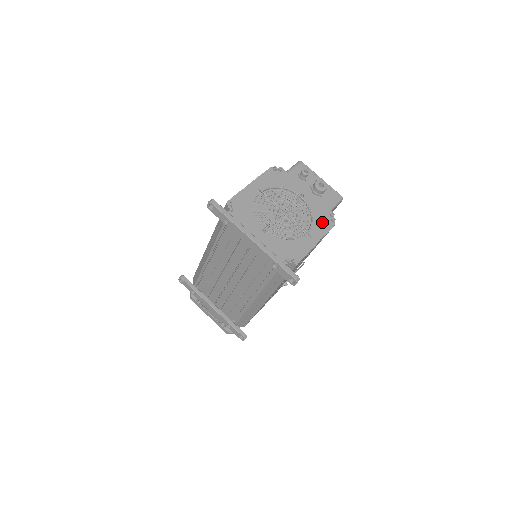
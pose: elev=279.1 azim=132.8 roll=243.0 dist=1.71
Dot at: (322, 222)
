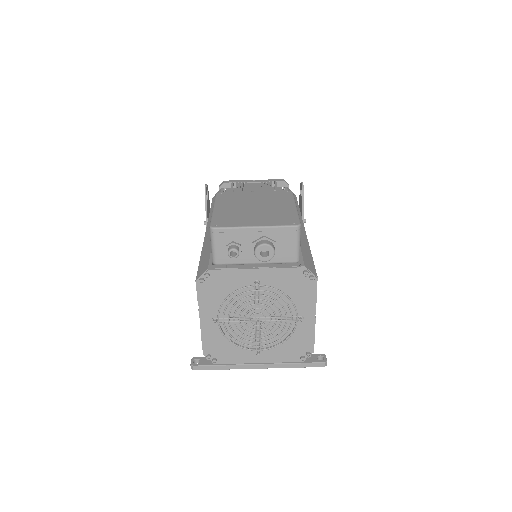
Dot at: (302, 291)
